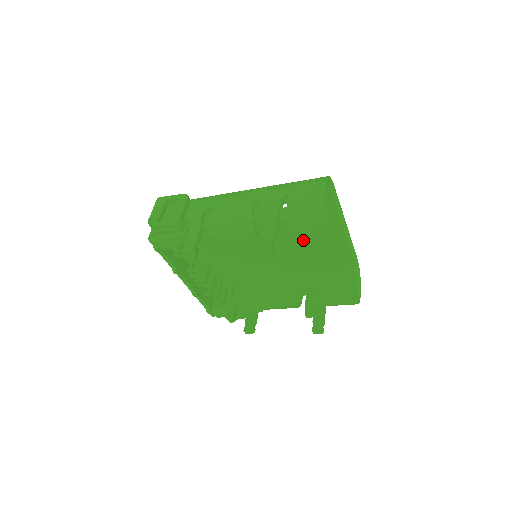
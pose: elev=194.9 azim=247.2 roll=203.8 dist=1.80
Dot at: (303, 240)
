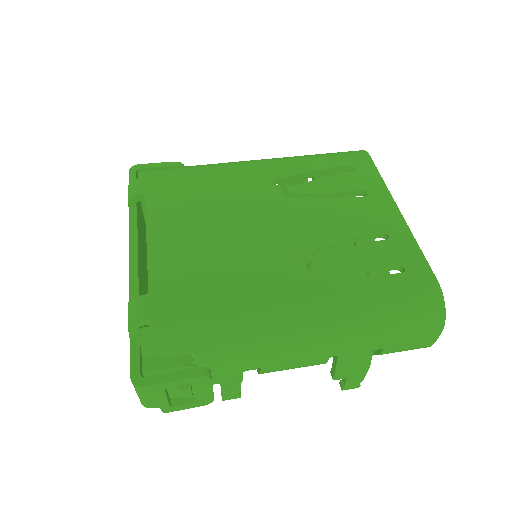
Dot at: occluded
